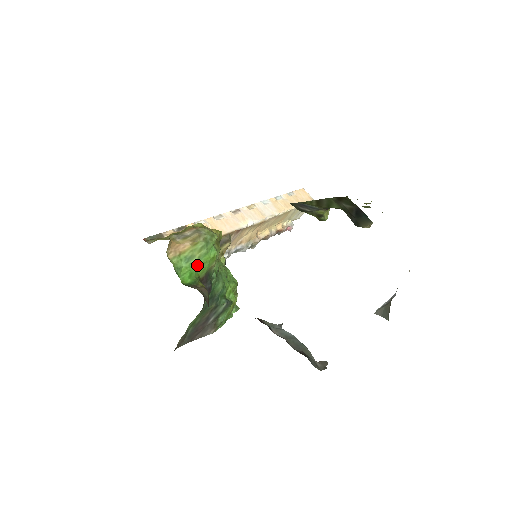
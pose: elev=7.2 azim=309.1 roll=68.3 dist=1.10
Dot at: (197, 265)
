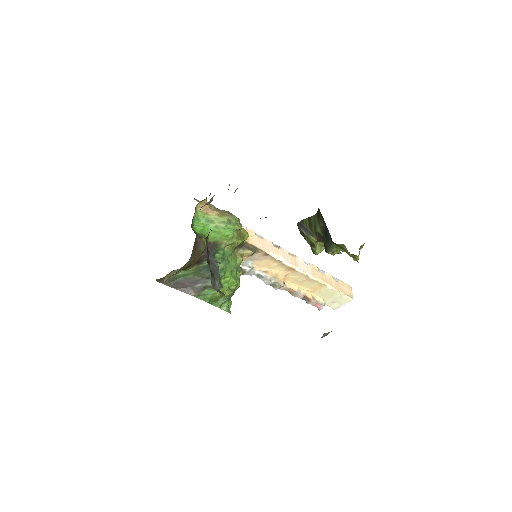
Dot at: (212, 229)
